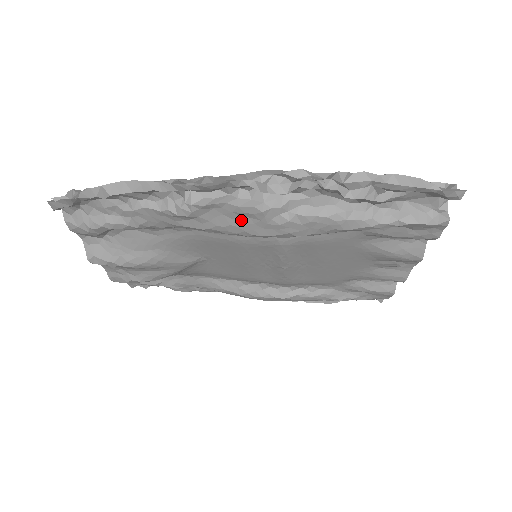
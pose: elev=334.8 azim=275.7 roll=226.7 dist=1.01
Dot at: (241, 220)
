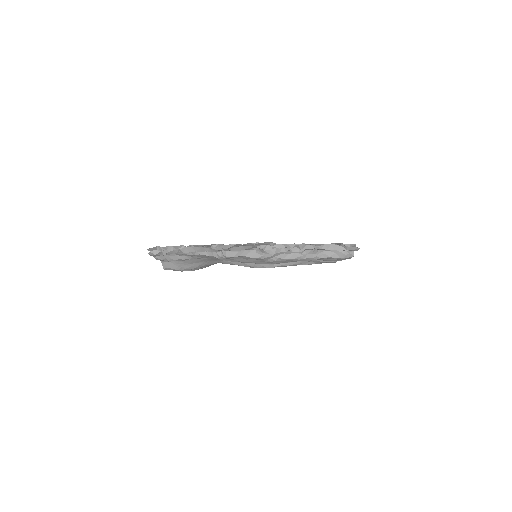
Dot at: (251, 260)
